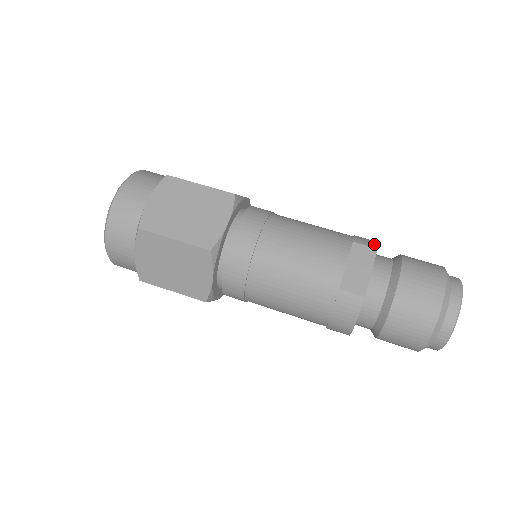
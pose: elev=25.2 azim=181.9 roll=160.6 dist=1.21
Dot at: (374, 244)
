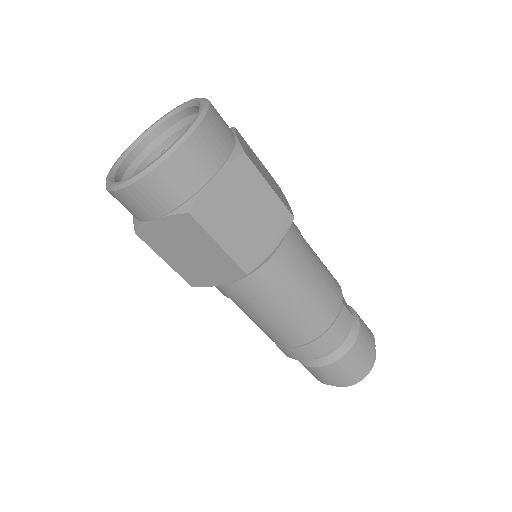
Dot at: occluded
